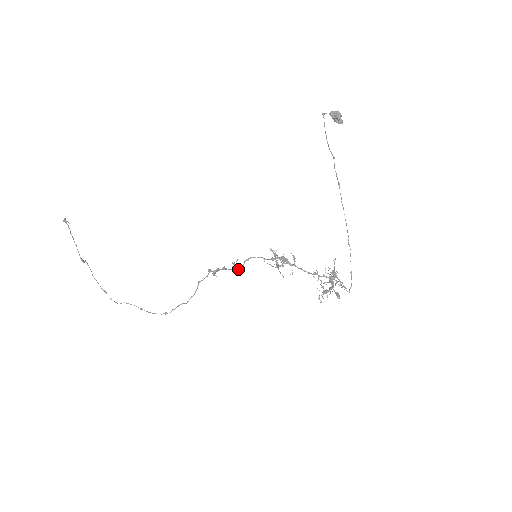
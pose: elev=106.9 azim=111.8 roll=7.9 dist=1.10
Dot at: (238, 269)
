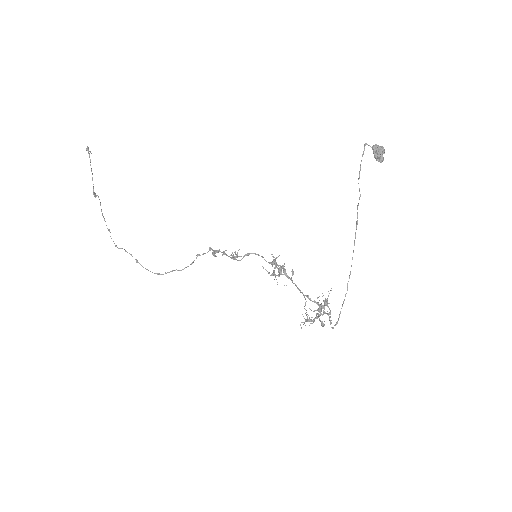
Dot at: occluded
